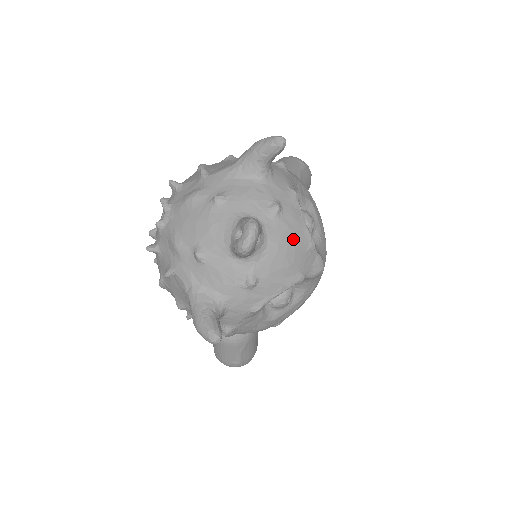
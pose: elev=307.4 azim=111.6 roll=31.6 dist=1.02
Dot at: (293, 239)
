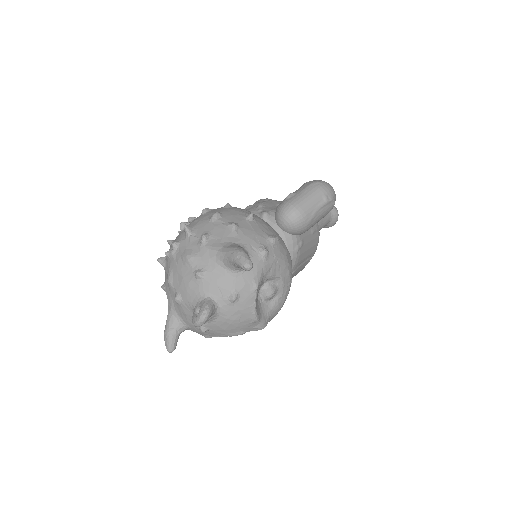
Dot at: (240, 317)
